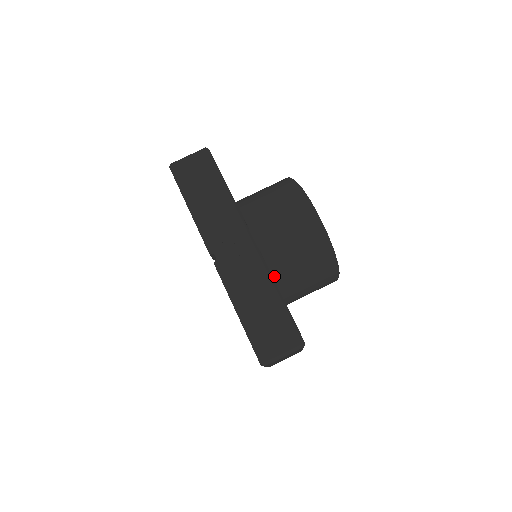
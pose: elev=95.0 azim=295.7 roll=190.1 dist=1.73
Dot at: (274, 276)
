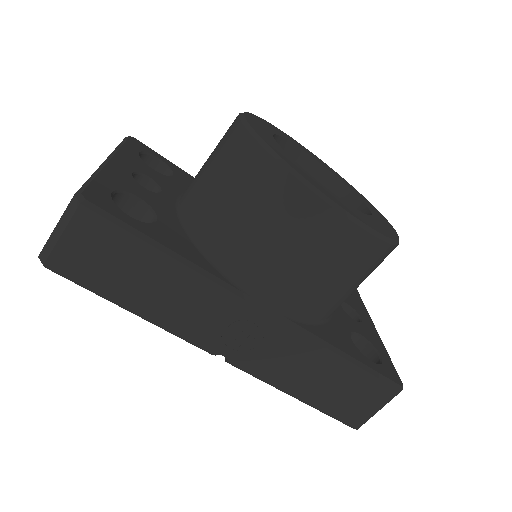
Dot at: (317, 320)
